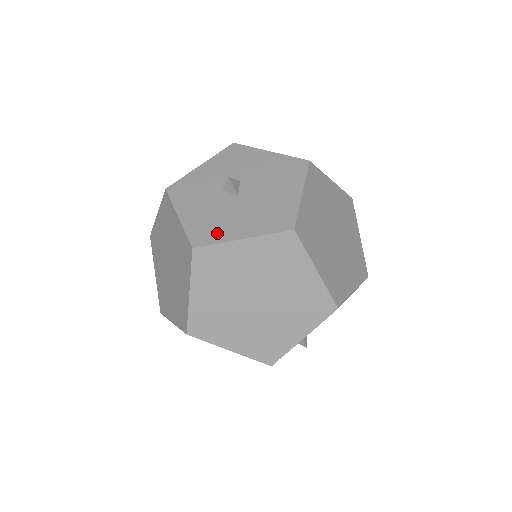
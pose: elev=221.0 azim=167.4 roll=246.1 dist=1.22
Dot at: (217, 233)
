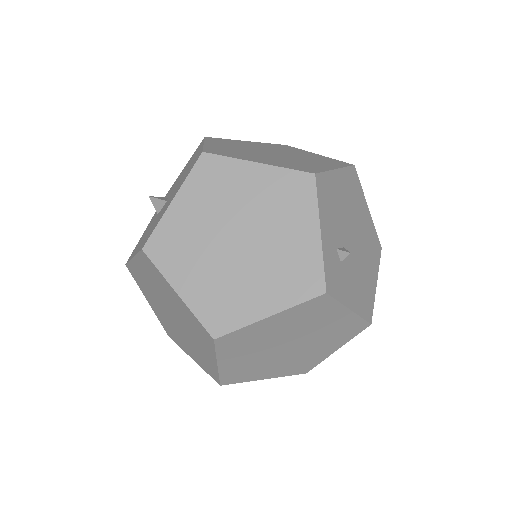
Dot at: (156, 224)
